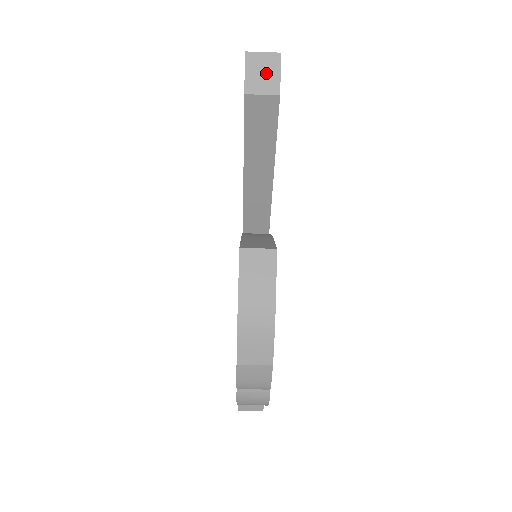
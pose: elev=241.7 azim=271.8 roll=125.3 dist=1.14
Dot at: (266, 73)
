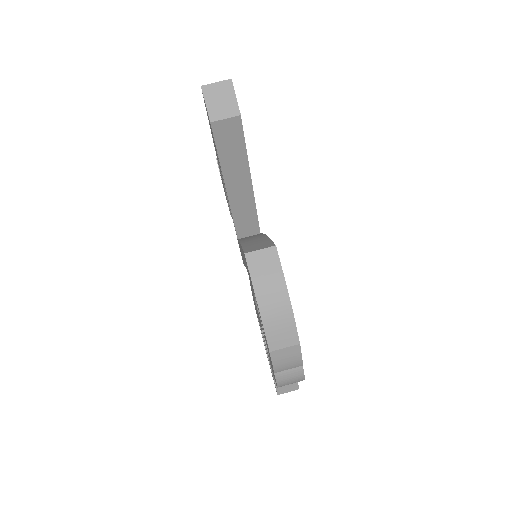
Dot at: (224, 99)
